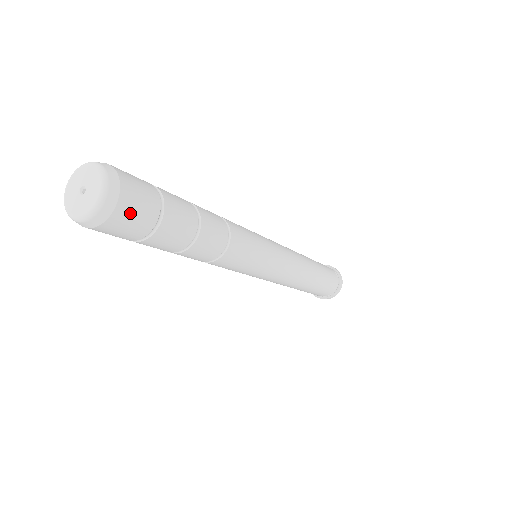
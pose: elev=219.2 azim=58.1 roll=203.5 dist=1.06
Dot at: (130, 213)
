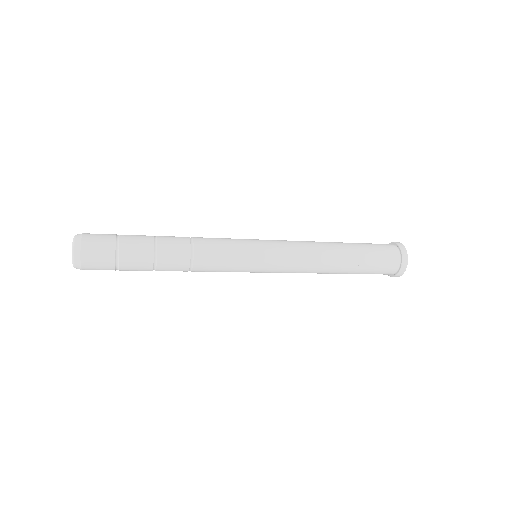
Dot at: (93, 251)
